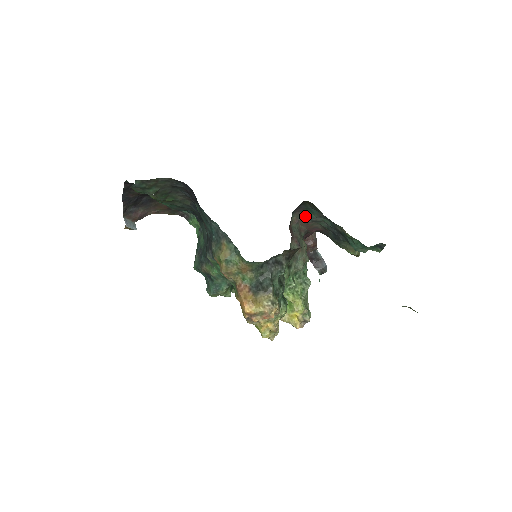
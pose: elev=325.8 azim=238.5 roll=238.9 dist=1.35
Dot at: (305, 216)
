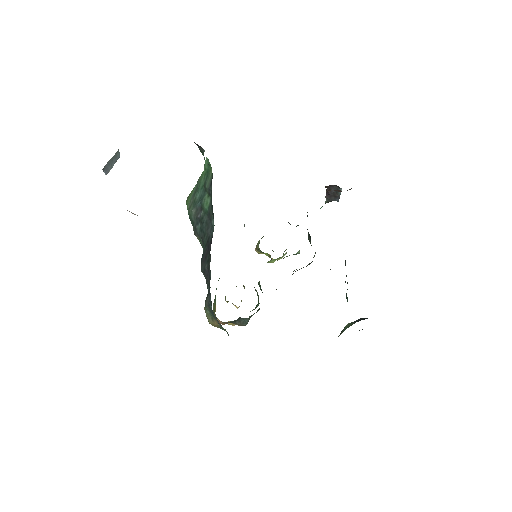
Dot at: occluded
